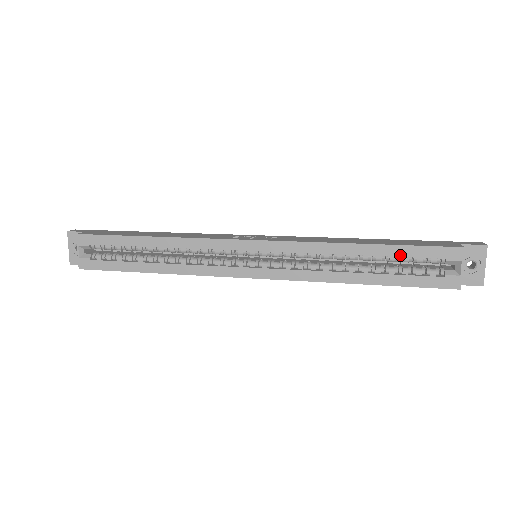
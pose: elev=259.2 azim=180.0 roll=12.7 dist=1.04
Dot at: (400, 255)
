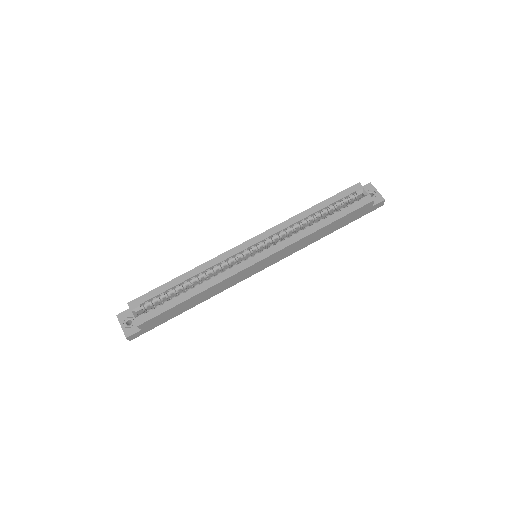
Dot at: (333, 202)
